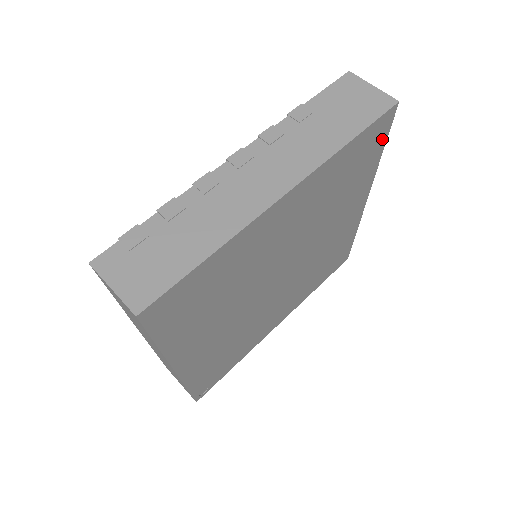
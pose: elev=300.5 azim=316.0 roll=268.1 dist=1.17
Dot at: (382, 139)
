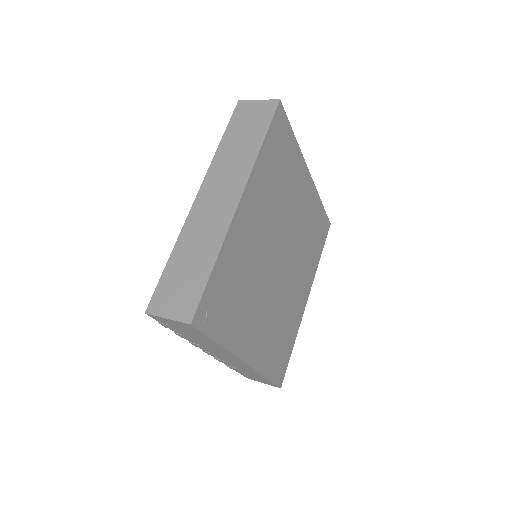
Dot at: (323, 241)
